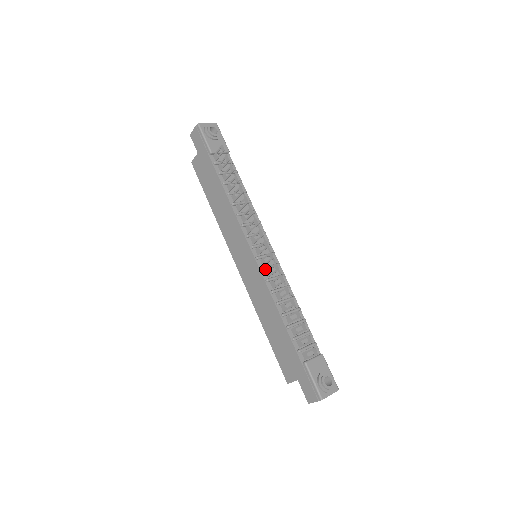
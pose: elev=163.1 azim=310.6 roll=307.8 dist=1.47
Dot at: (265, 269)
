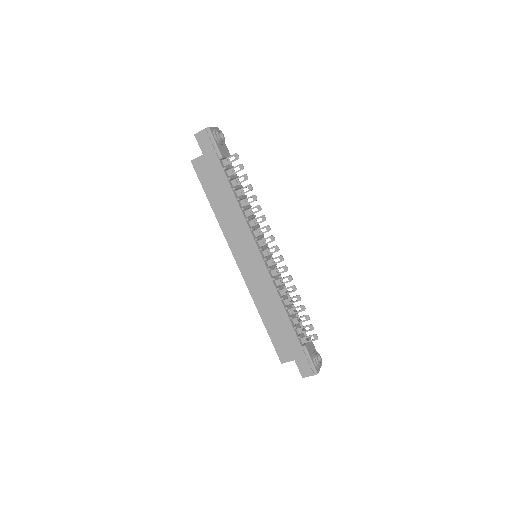
Dot at: (271, 269)
